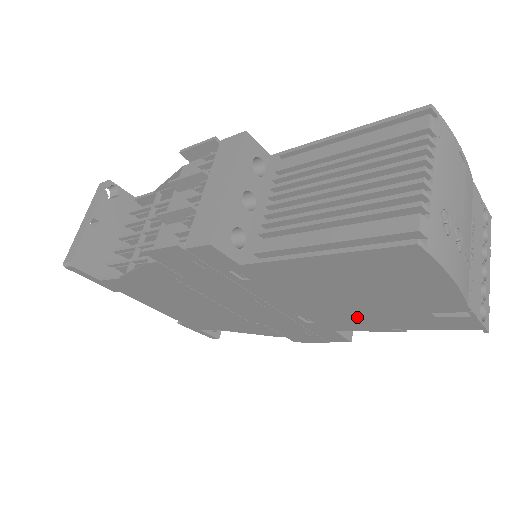
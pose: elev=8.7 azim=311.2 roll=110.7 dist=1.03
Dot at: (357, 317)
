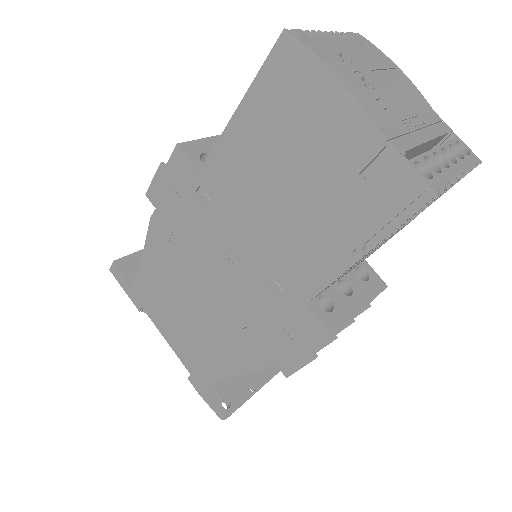
Dot at: (308, 241)
